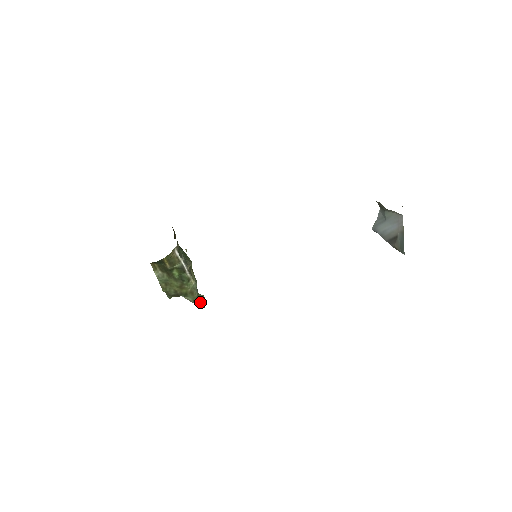
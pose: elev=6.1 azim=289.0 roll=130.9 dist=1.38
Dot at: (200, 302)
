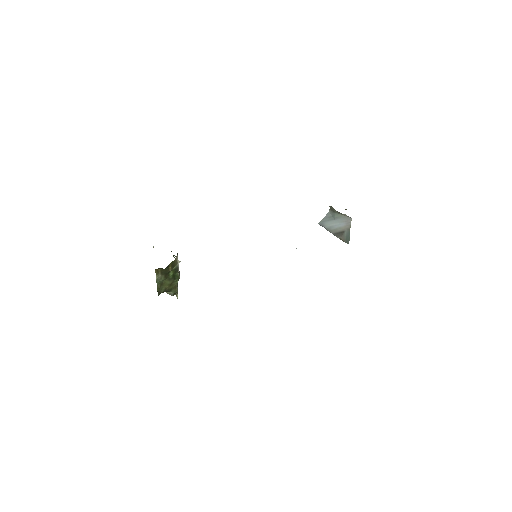
Dot at: occluded
